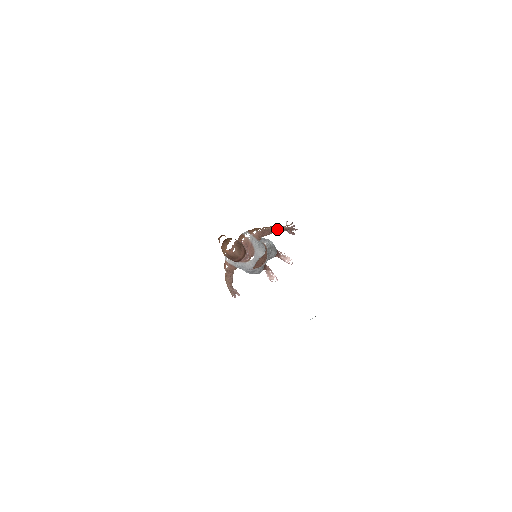
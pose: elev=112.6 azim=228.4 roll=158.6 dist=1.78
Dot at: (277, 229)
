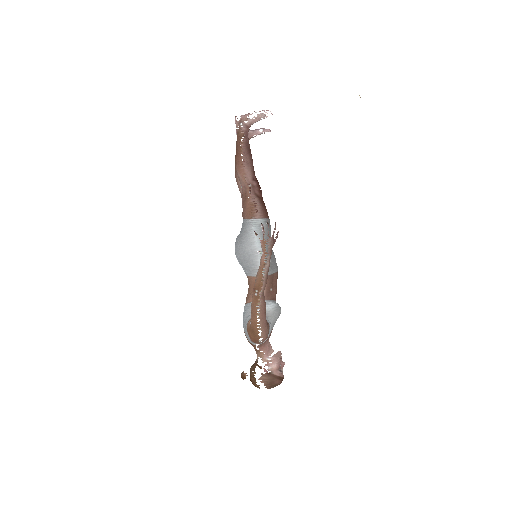
Dot at: (265, 284)
